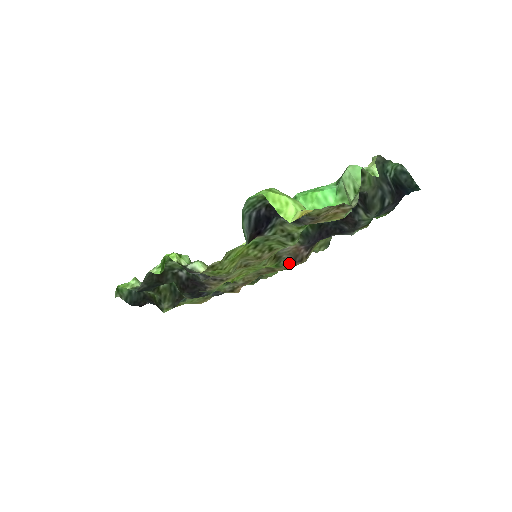
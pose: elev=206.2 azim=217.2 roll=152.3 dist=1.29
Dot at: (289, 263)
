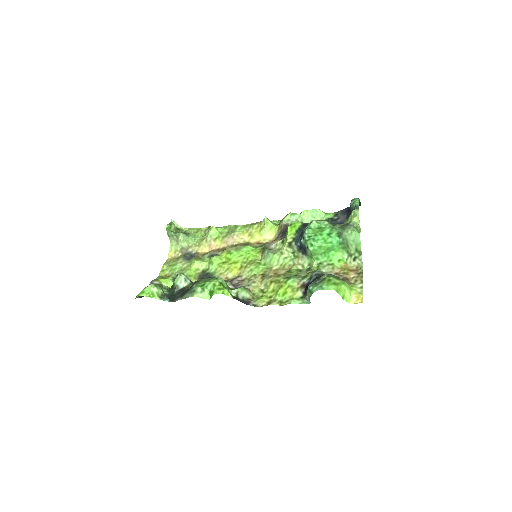
Dot at: (265, 244)
